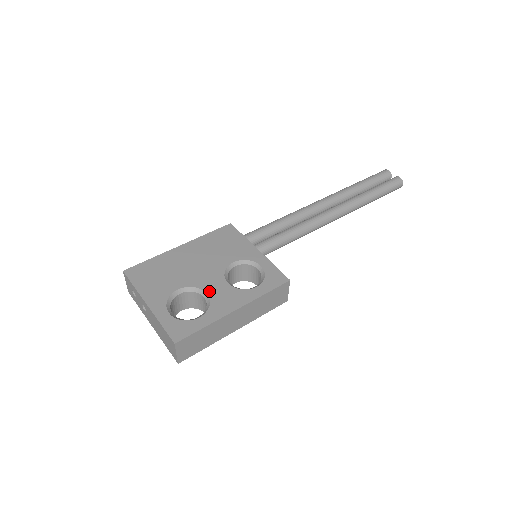
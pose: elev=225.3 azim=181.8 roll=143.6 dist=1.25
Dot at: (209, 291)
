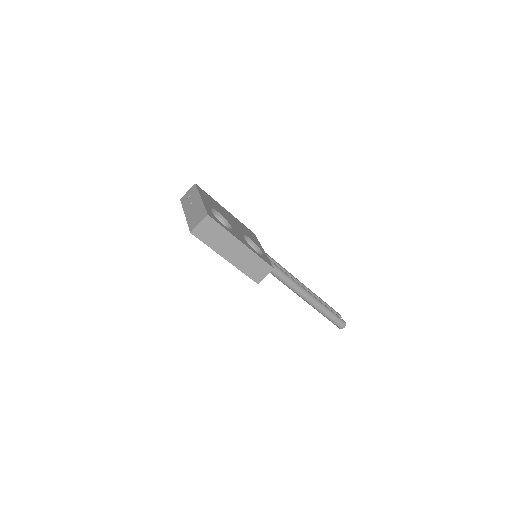
Dot at: (233, 228)
